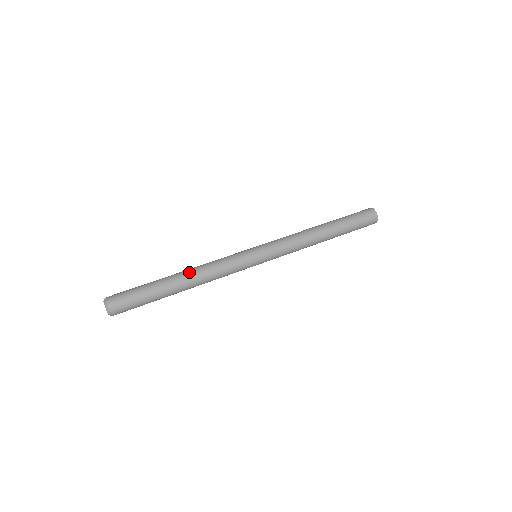
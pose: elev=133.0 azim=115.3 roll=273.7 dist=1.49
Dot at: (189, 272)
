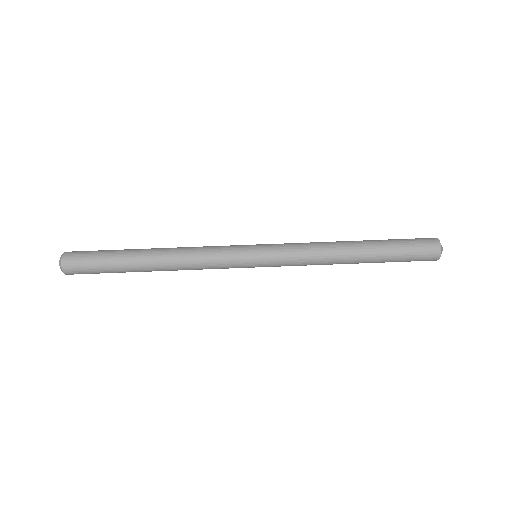
Dot at: (165, 252)
